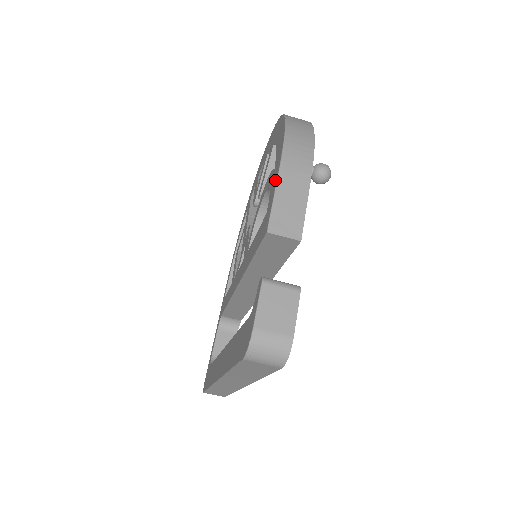
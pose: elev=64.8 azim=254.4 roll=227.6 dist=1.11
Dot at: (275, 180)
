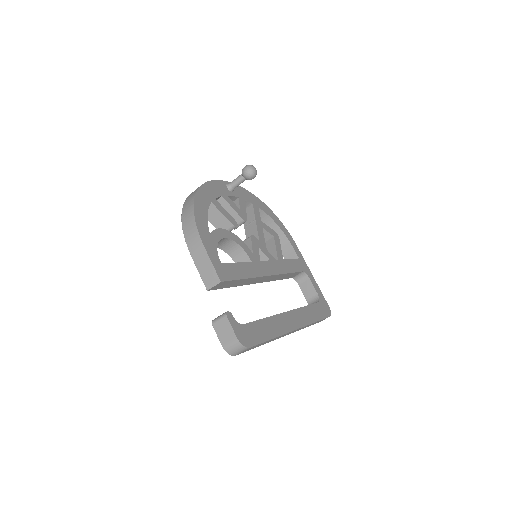
Dot at: occluded
